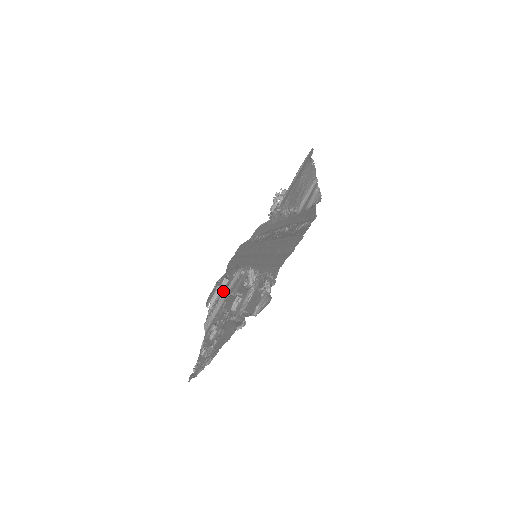
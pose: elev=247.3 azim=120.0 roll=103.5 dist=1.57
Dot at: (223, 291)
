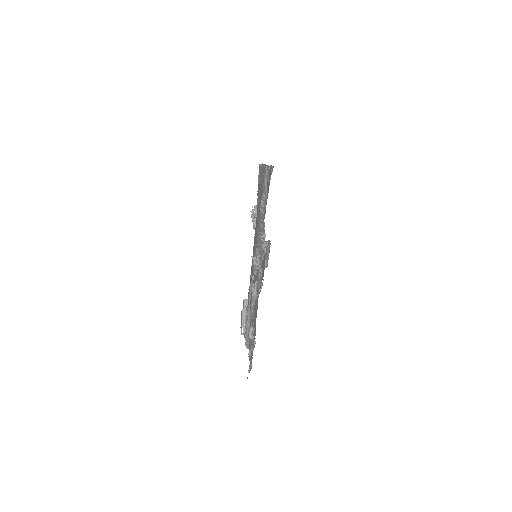
Dot at: (247, 307)
